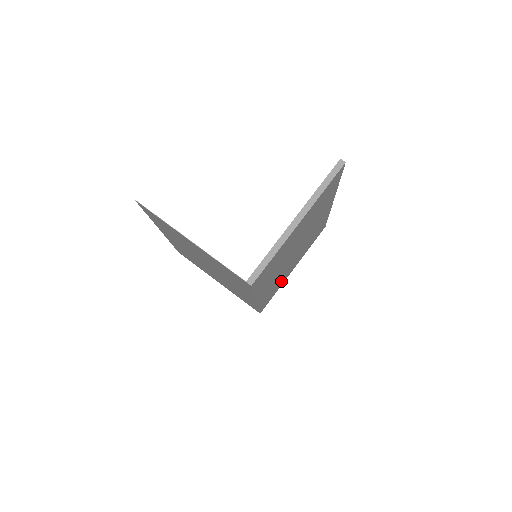
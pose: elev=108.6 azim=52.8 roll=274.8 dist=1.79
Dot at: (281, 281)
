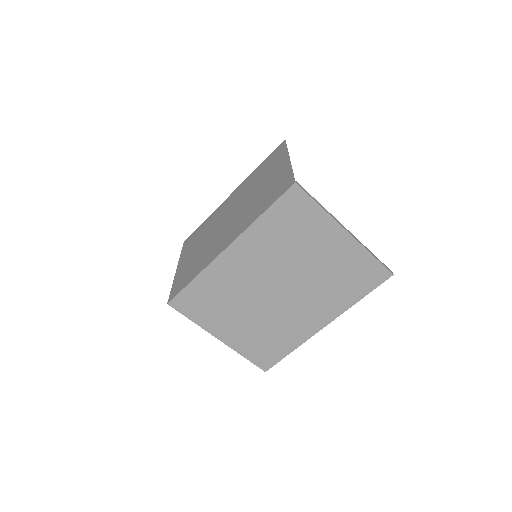
Dot at: (216, 313)
